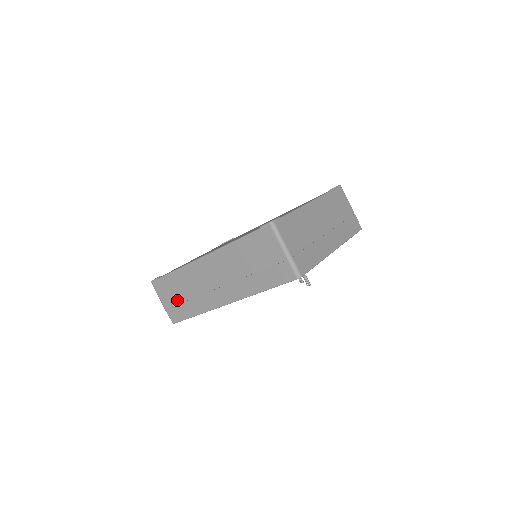
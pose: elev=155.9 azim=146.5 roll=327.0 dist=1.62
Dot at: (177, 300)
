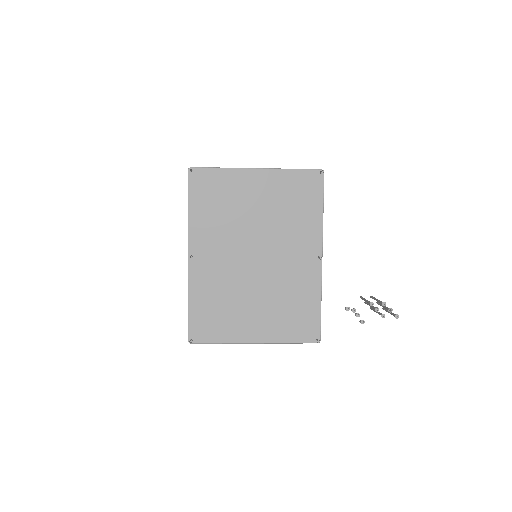
Dot at: occluded
